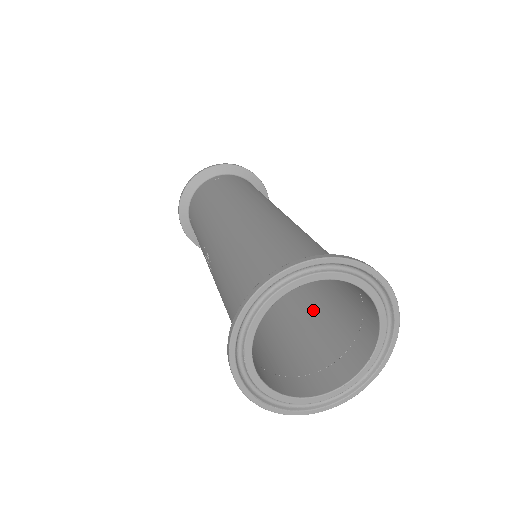
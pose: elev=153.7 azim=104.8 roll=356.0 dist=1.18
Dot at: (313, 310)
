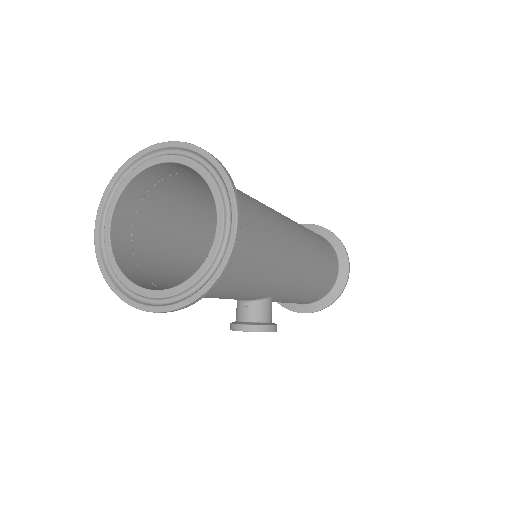
Dot at: occluded
